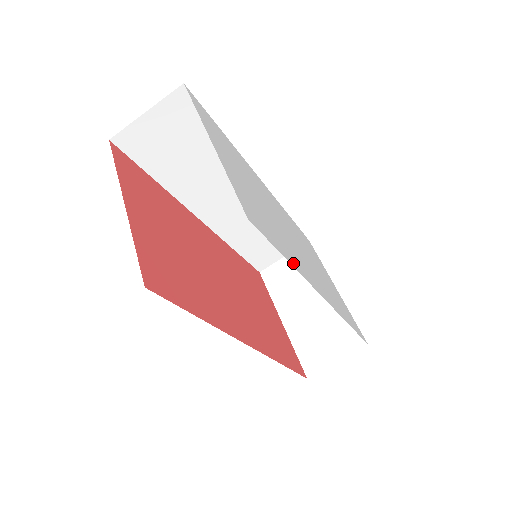
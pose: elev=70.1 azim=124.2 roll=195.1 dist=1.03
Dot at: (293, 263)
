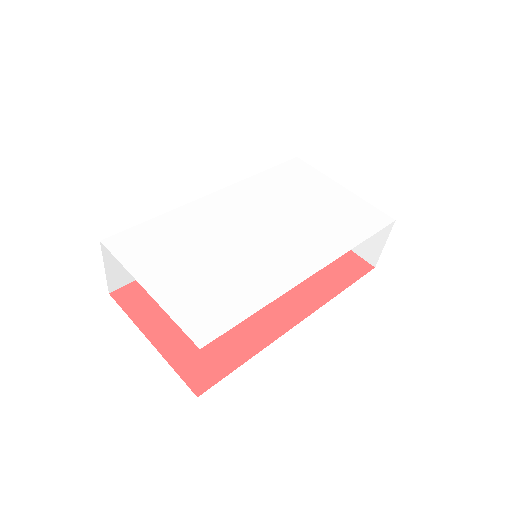
Dot at: (262, 300)
